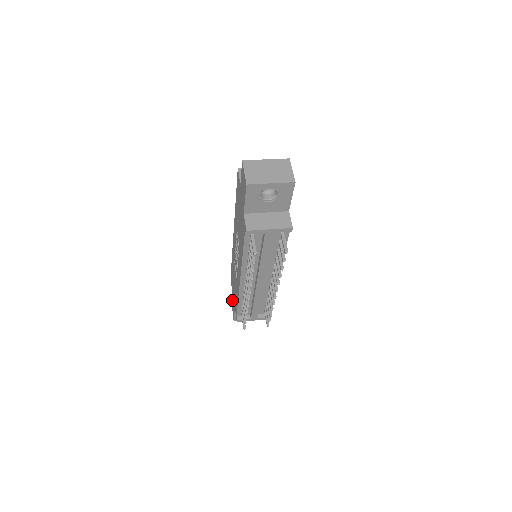
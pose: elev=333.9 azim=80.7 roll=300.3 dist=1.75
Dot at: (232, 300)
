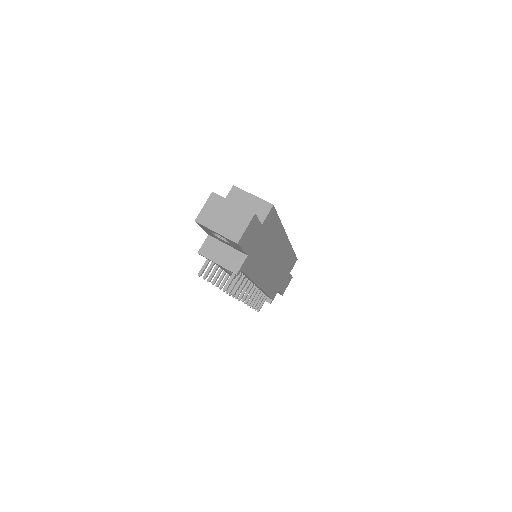
Dot at: occluded
